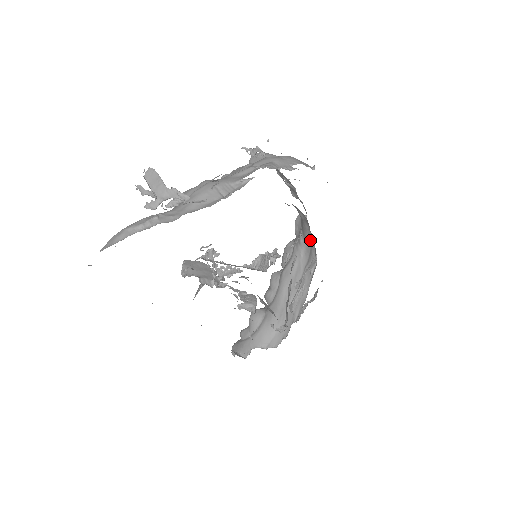
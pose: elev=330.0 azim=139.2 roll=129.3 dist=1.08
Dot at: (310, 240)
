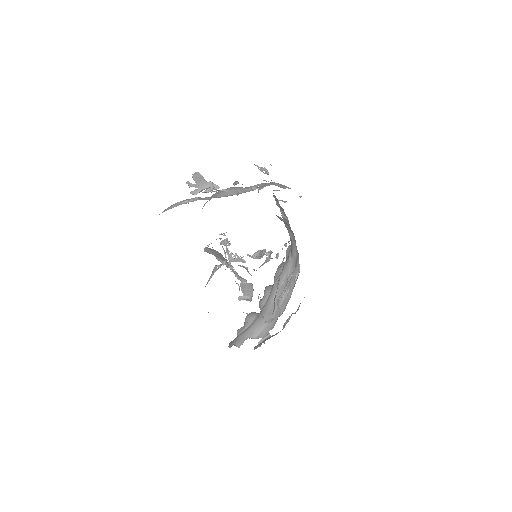
Dot at: (296, 256)
